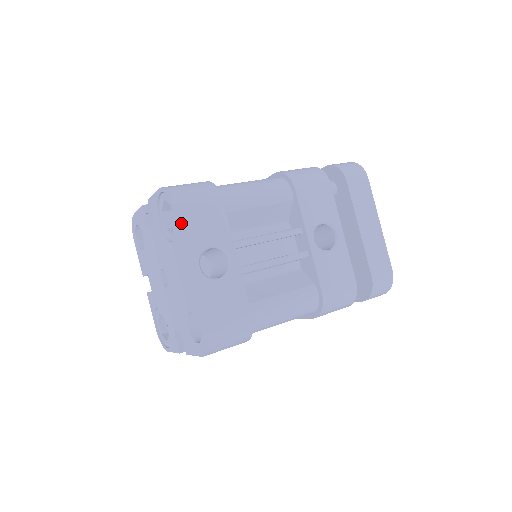
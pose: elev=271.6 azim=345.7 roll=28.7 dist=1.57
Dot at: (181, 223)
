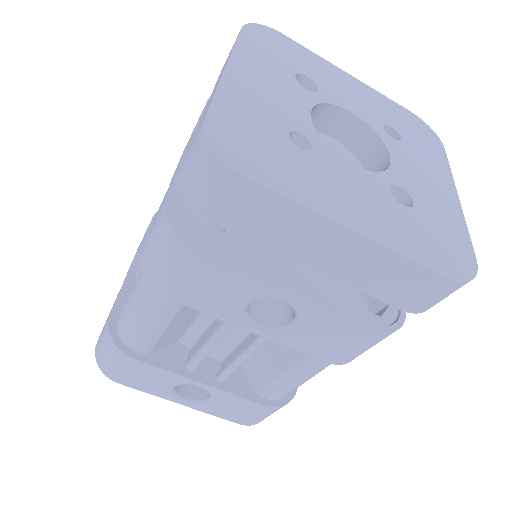
Dot at: (134, 387)
